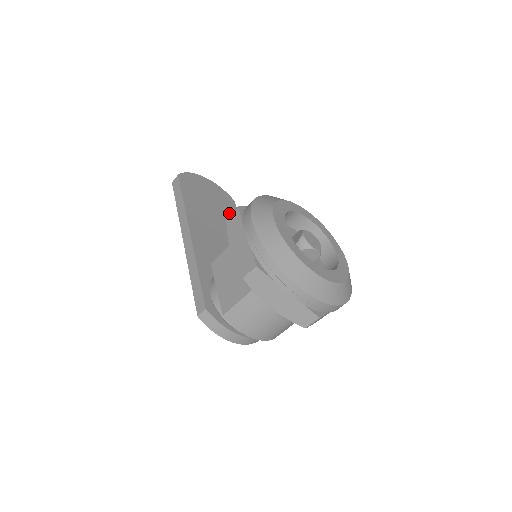
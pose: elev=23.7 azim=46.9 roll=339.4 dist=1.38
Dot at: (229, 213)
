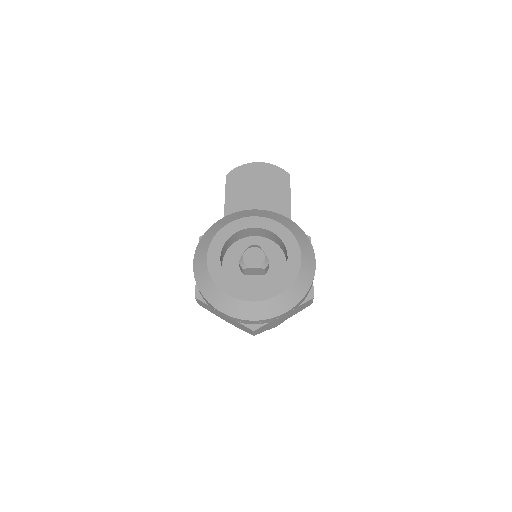
Dot at: (277, 194)
